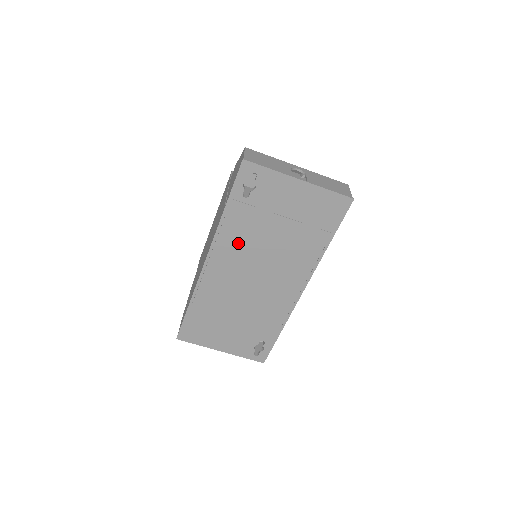
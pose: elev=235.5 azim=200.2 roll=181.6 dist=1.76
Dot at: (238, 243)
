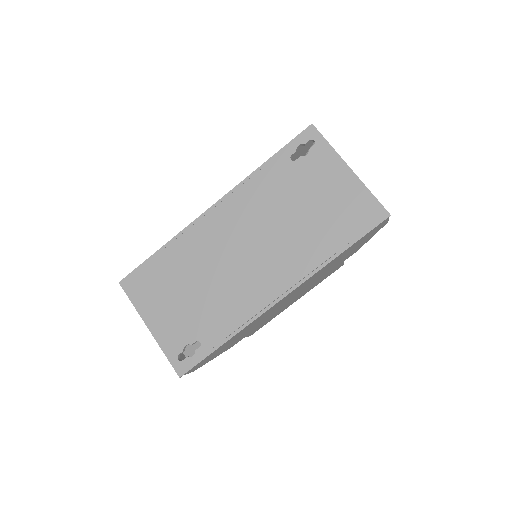
Dot at: (255, 203)
